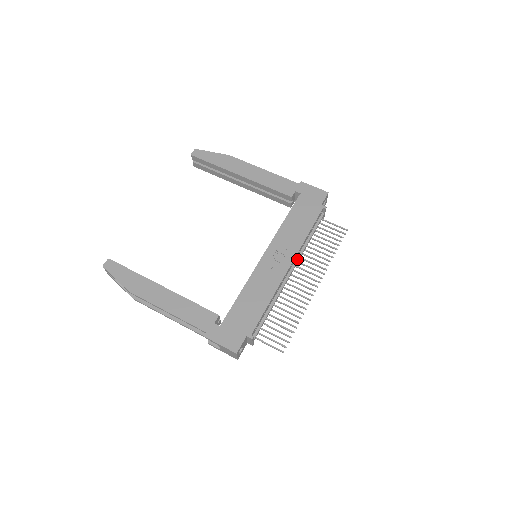
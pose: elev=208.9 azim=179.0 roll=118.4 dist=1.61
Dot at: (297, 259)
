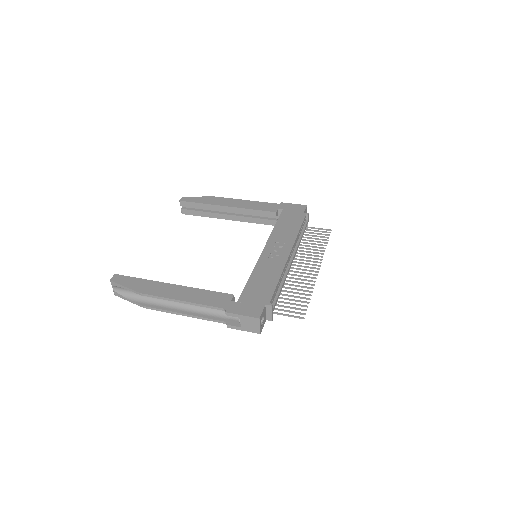
Dot at: (294, 251)
